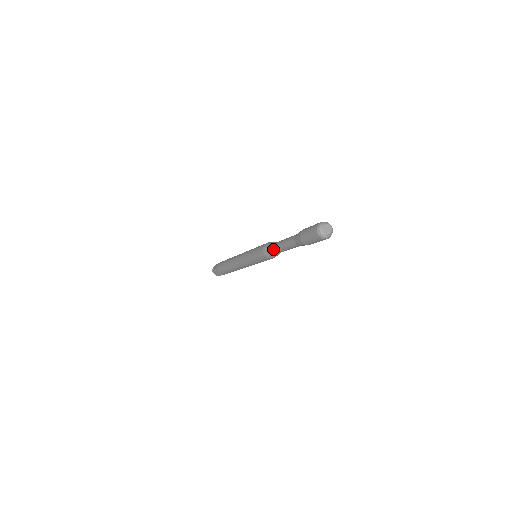
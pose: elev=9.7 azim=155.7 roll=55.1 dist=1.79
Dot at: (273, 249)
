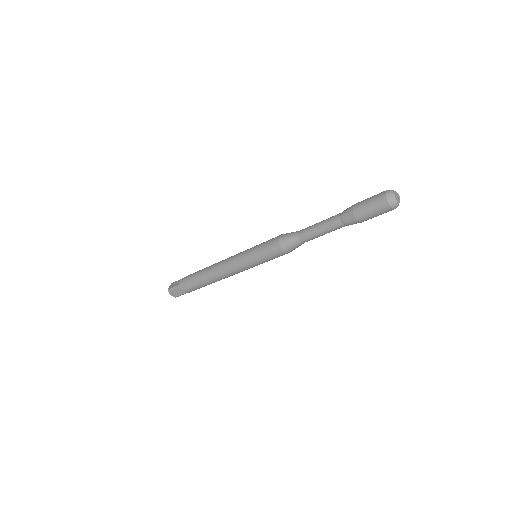
Dot at: (297, 238)
